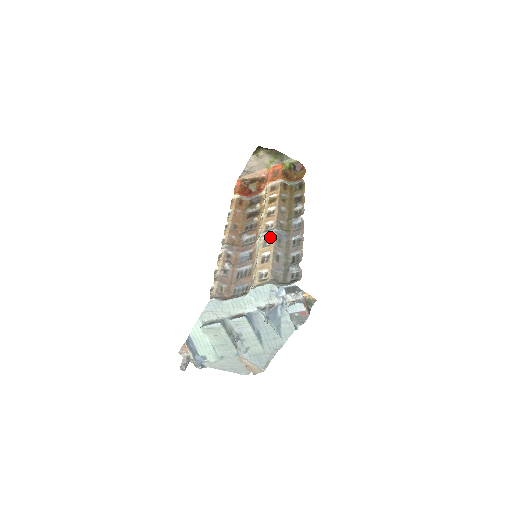
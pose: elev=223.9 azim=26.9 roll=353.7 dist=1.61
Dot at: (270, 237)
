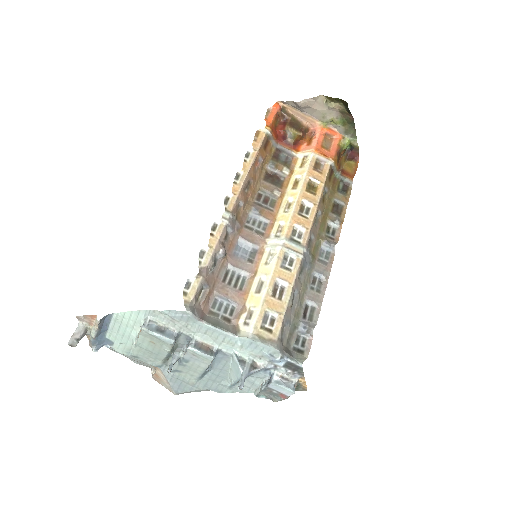
Dot at: (294, 256)
